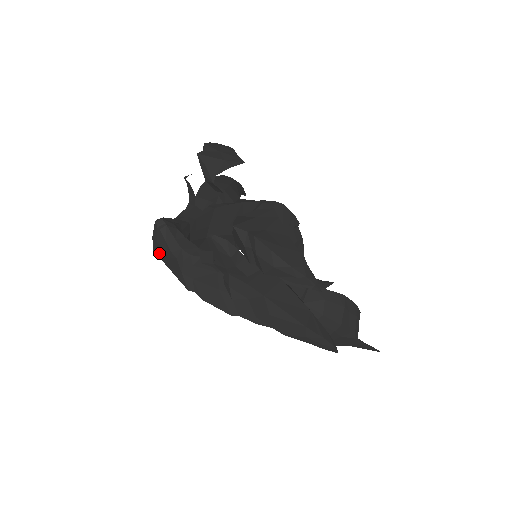
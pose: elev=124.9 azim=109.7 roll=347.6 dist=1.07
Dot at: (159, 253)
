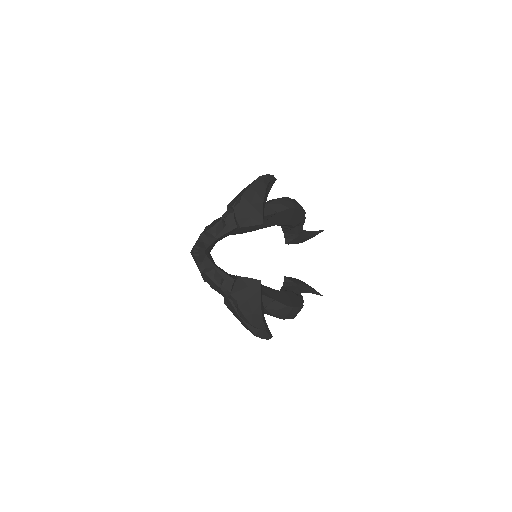
Dot at: (193, 258)
